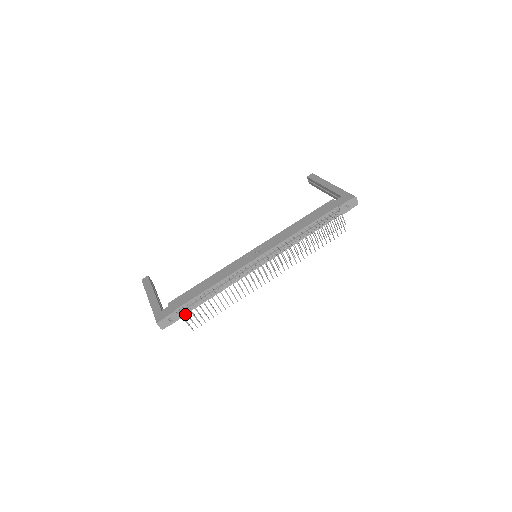
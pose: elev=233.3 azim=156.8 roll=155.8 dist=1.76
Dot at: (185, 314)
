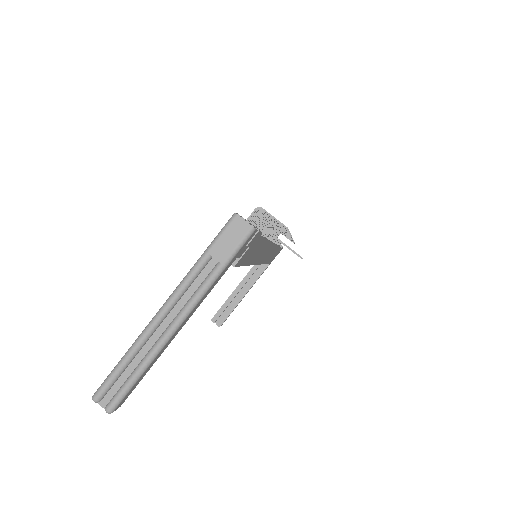
Dot at: (260, 236)
